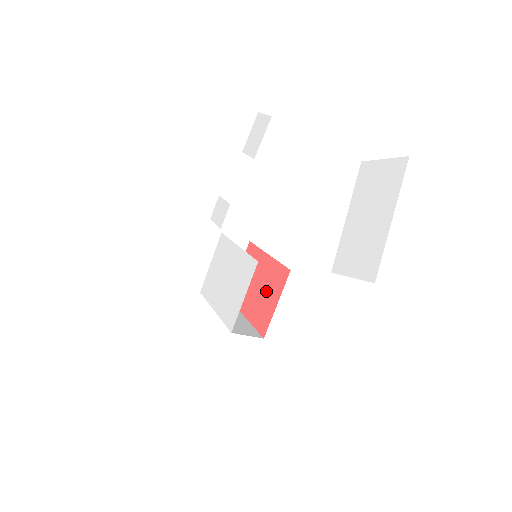
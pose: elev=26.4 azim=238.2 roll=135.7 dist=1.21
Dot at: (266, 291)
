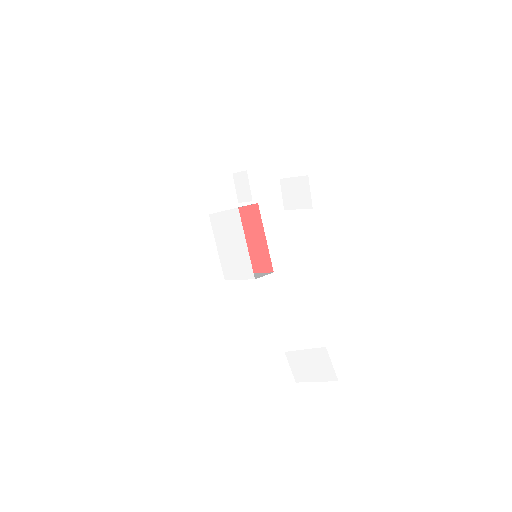
Dot at: (255, 255)
